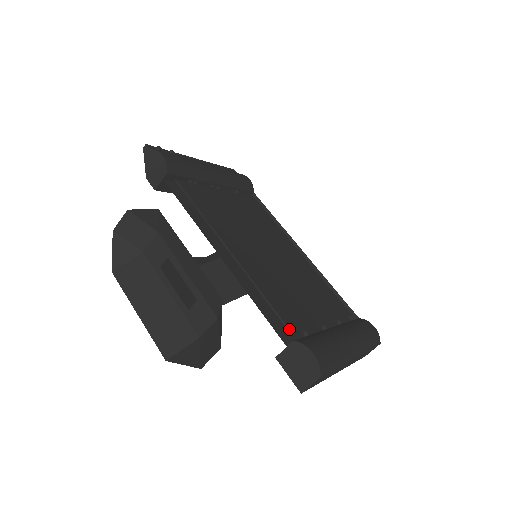
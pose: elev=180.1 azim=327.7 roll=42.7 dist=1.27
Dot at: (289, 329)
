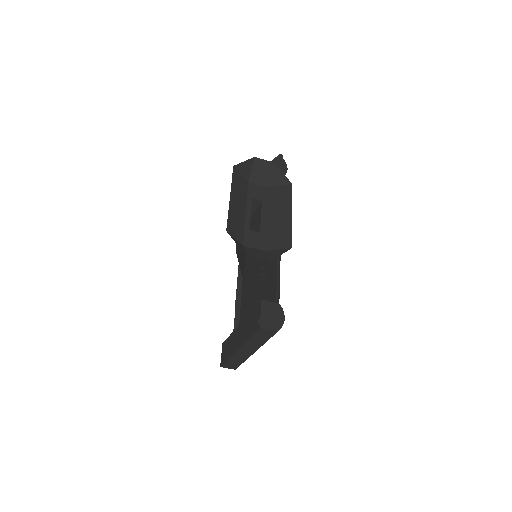
Dot at: (277, 298)
